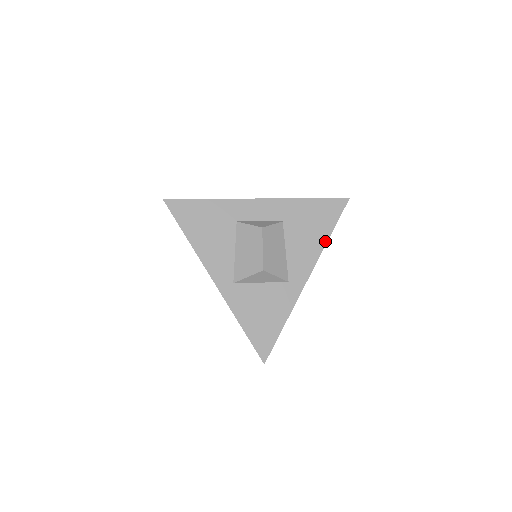
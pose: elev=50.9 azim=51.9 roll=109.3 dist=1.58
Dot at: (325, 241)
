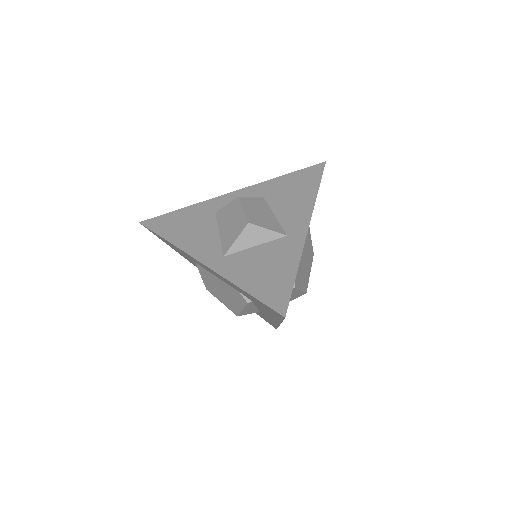
Dot at: (315, 195)
